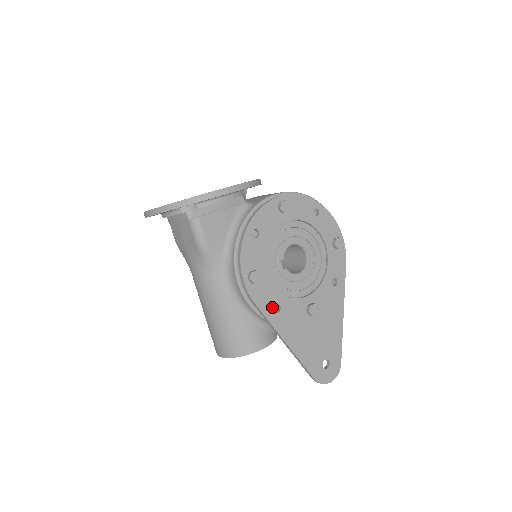
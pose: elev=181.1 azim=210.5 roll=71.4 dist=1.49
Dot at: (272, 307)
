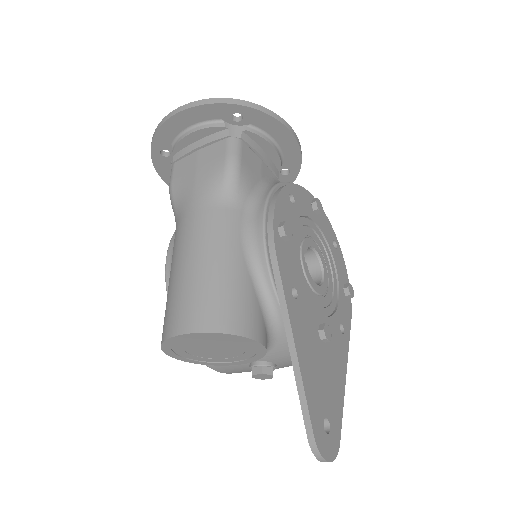
Dot at: (290, 285)
